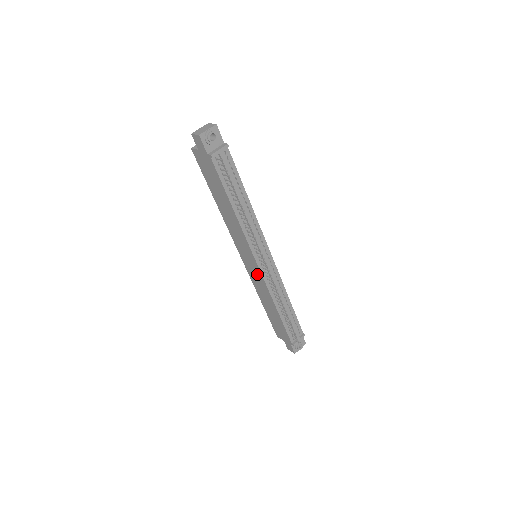
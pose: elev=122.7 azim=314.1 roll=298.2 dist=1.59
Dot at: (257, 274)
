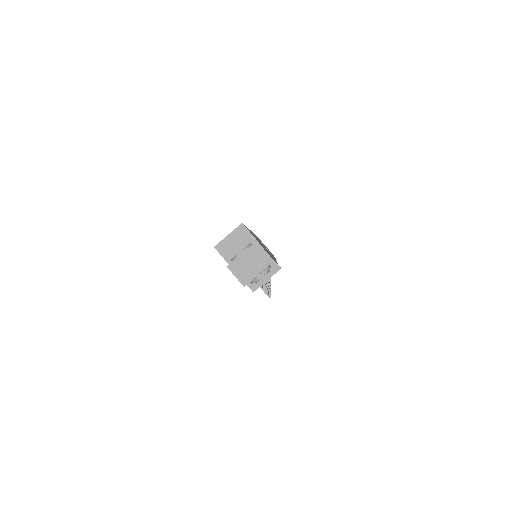
Dot at: occluded
